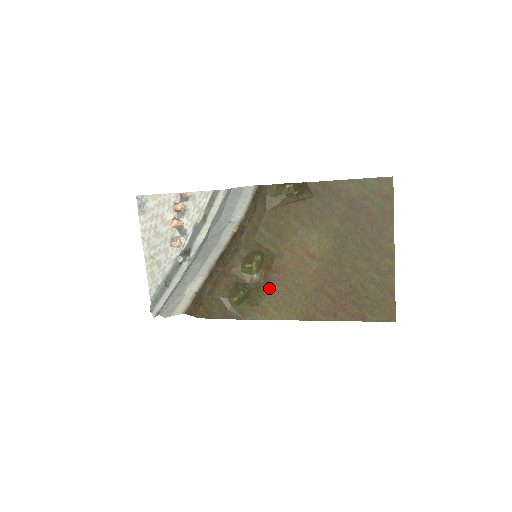
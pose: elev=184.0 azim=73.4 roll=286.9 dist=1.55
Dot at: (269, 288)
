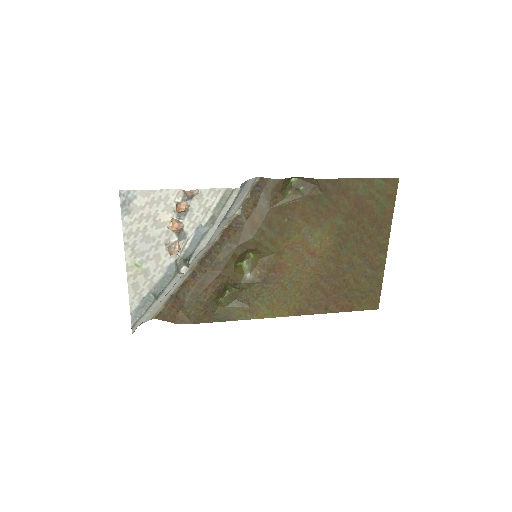
Dot at: (264, 287)
